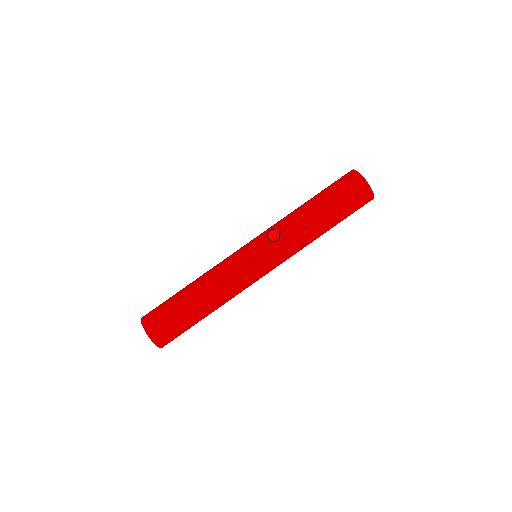
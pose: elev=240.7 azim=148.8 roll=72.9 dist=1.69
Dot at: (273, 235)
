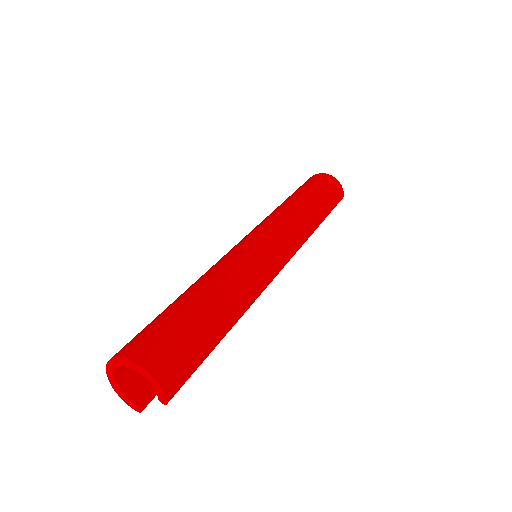
Dot at: (271, 221)
